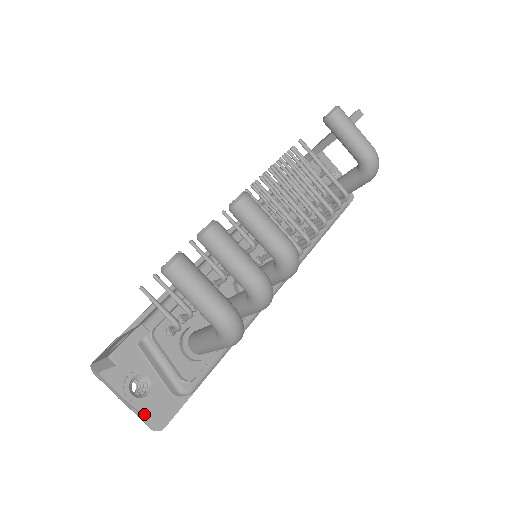
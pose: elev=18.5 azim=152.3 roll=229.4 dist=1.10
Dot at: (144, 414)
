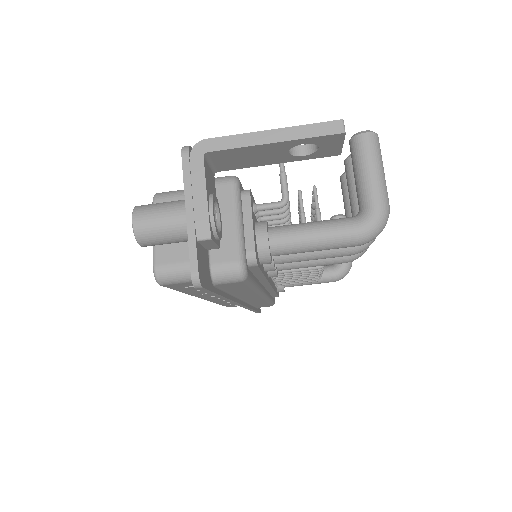
Dot at: (198, 248)
